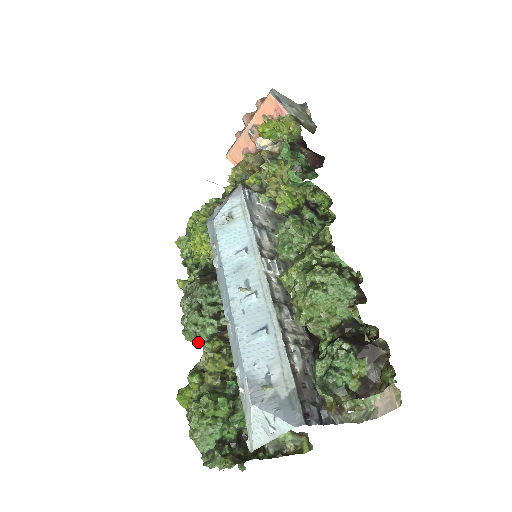
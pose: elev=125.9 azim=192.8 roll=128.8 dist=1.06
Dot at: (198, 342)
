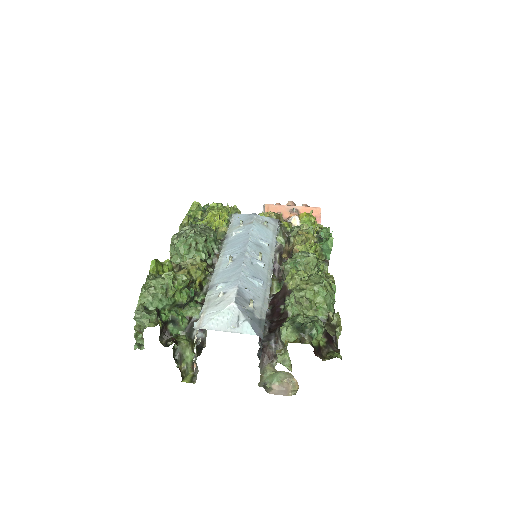
Dot at: (184, 253)
